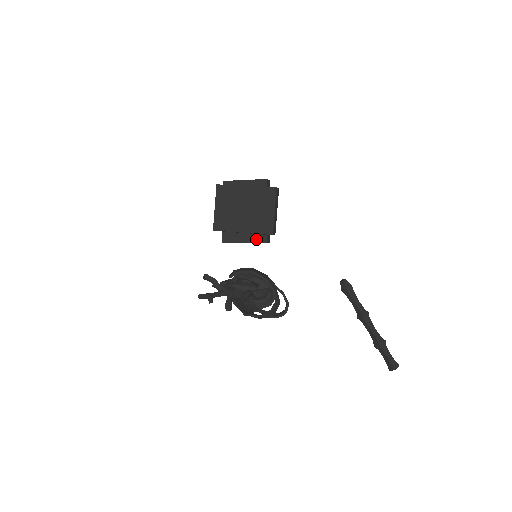
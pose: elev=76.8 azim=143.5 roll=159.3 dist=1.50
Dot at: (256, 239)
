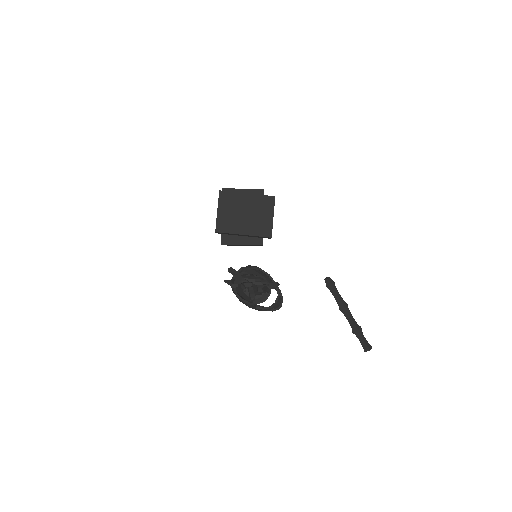
Dot at: (253, 241)
